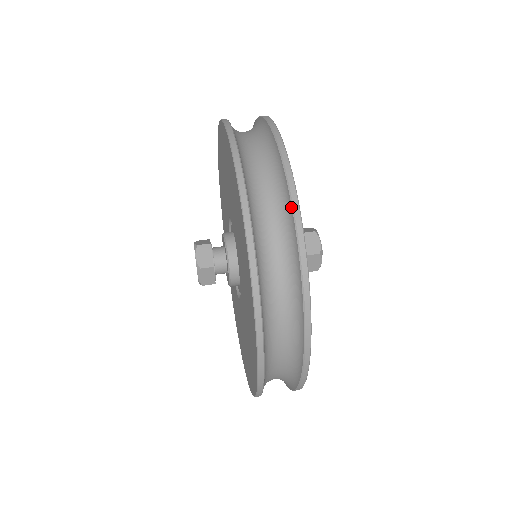
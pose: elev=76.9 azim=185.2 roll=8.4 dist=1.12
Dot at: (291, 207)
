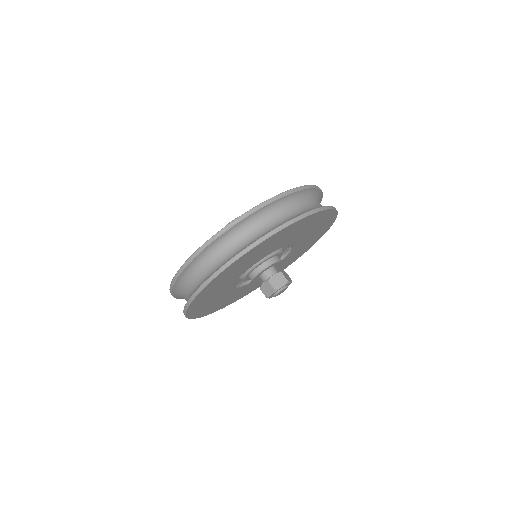
Dot at: (268, 232)
